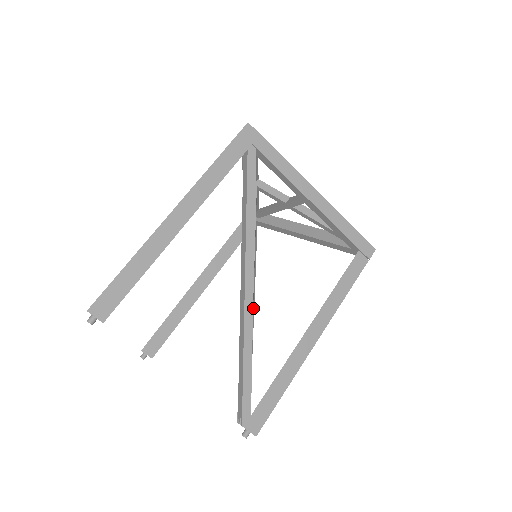
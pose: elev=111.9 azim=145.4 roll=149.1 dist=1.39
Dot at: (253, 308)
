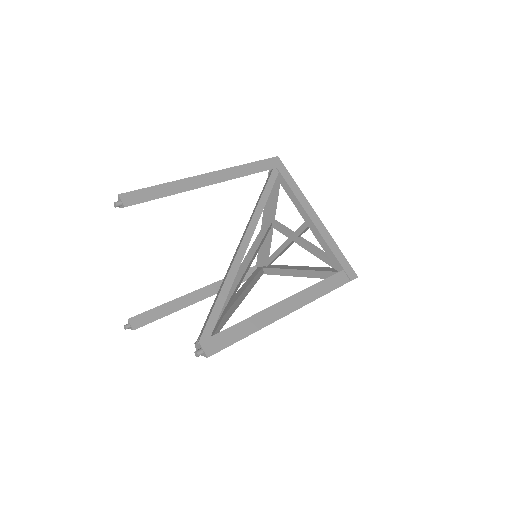
Dot at: (240, 302)
